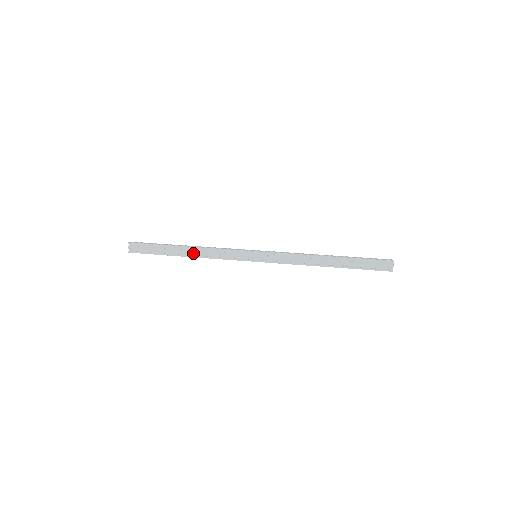
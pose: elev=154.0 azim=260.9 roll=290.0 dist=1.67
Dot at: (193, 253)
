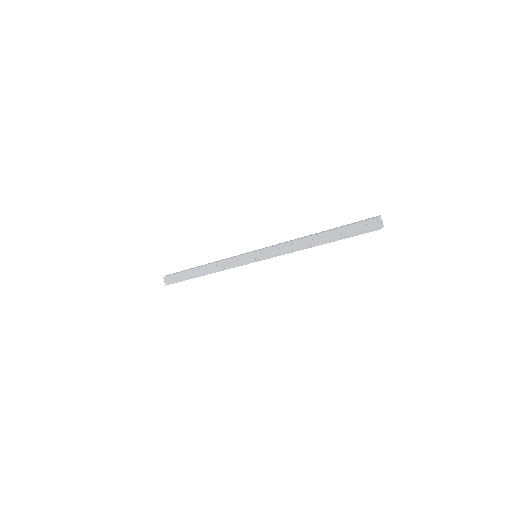
Dot at: (207, 271)
